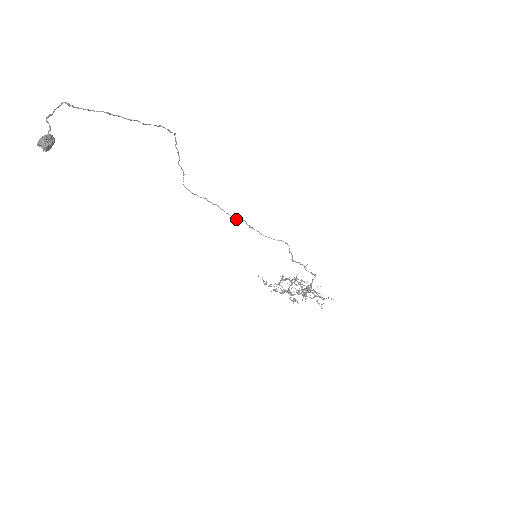
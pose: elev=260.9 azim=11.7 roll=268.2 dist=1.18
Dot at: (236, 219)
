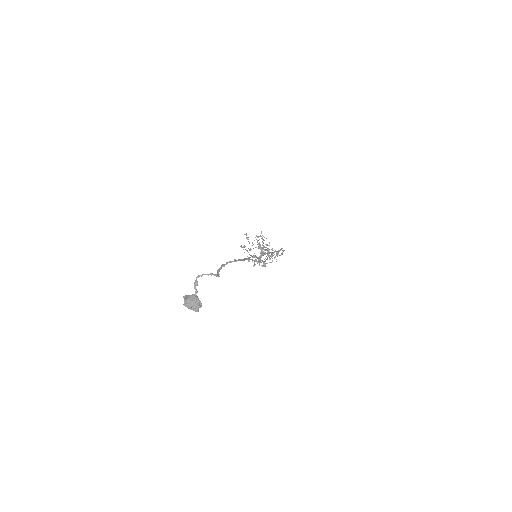
Dot at: (267, 259)
